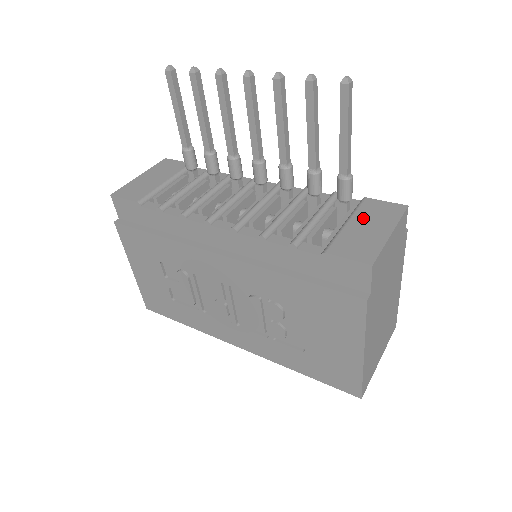
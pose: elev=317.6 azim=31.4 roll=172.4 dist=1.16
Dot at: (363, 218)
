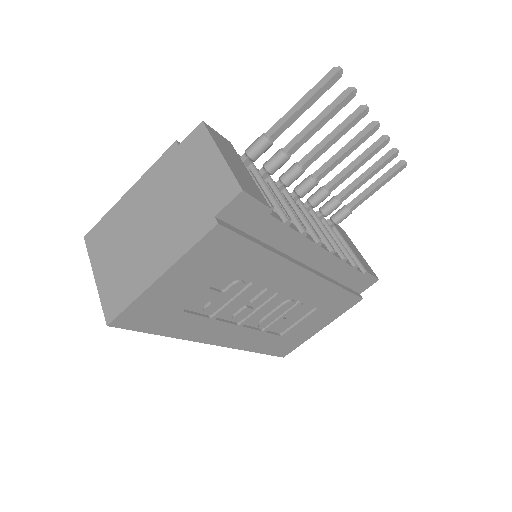
Dot at: (347, 240)
